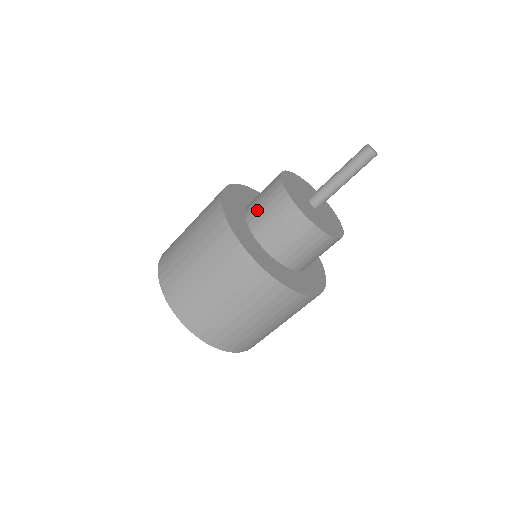
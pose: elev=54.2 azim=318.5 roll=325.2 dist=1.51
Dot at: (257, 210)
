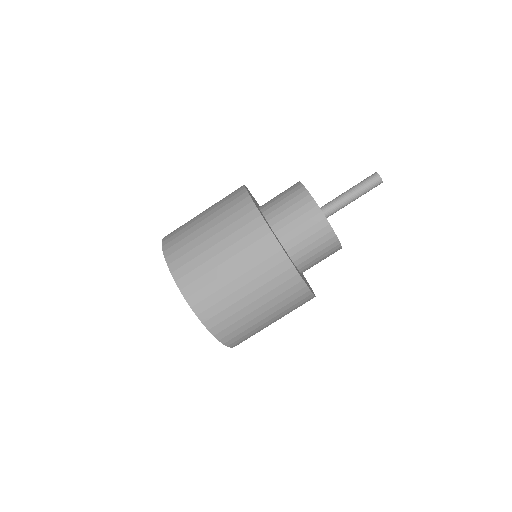
Dot at: occluded
